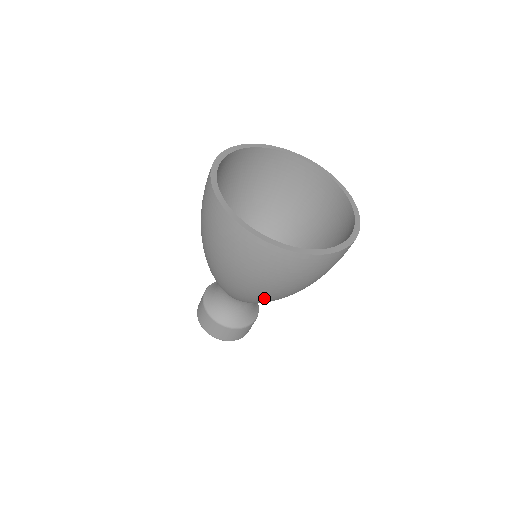
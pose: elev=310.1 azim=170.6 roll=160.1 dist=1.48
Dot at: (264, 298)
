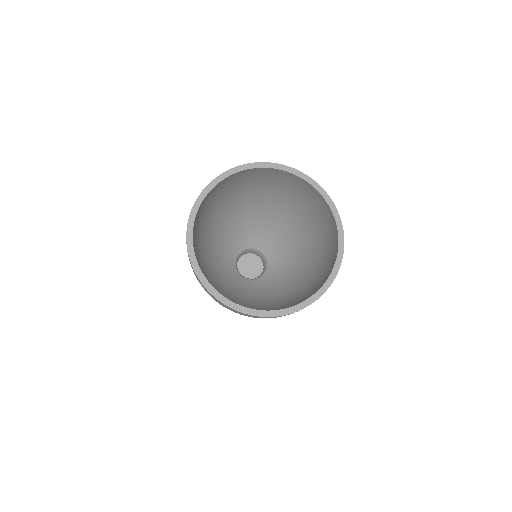
Dot at: occluded
